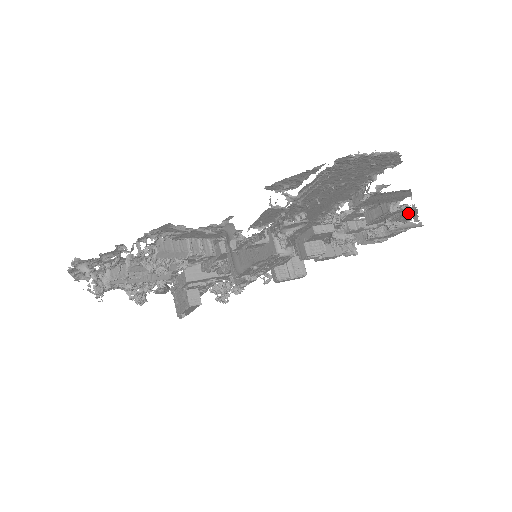
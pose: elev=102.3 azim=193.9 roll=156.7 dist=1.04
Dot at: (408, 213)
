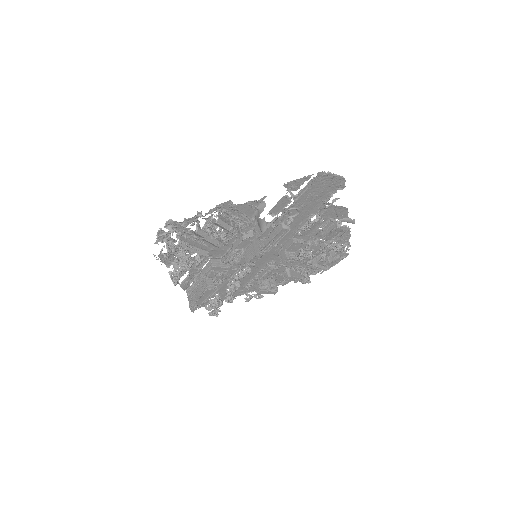
Dot at: (345, 235)
